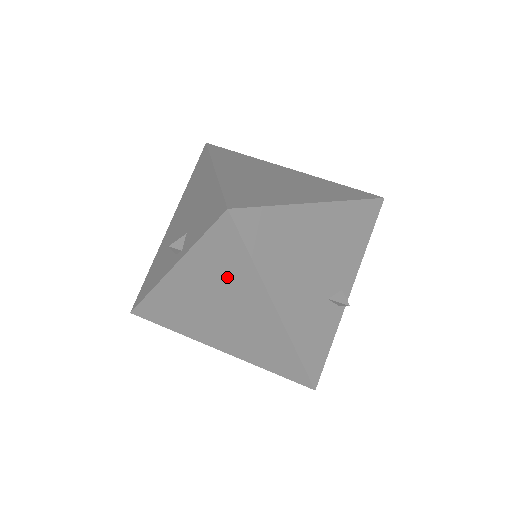
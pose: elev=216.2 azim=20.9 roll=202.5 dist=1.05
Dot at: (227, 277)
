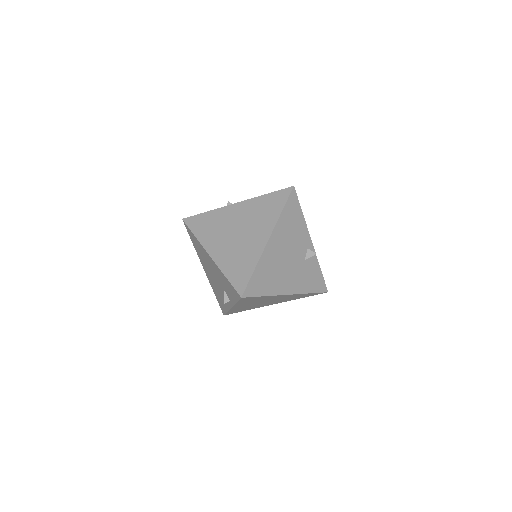
Dot at: (258, 300)
